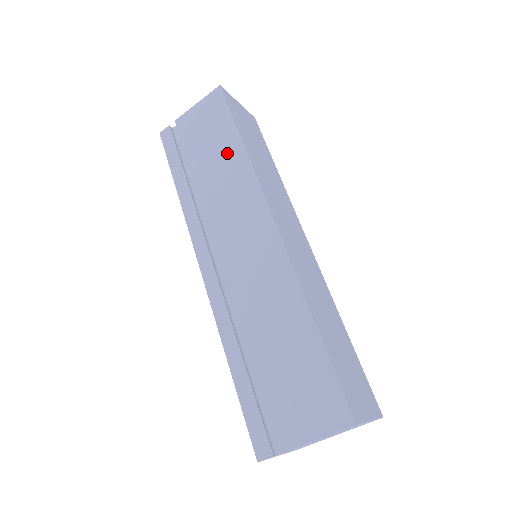
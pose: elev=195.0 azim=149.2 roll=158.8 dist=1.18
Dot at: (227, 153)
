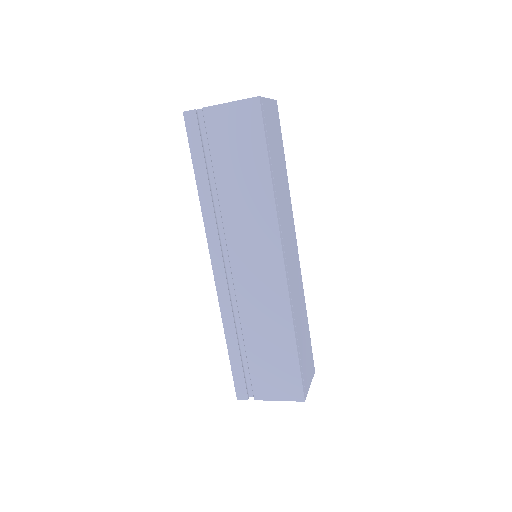
Dot at: (254, 178)
